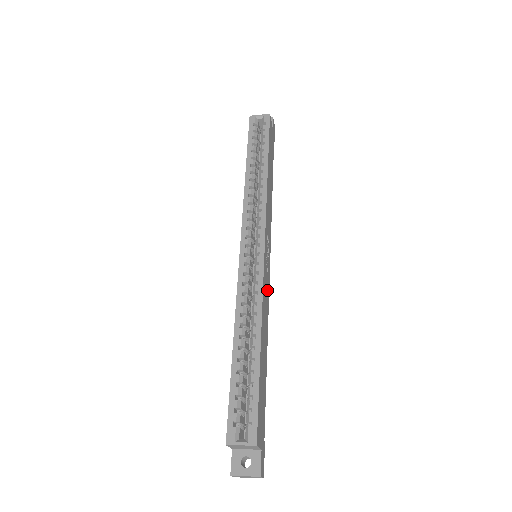
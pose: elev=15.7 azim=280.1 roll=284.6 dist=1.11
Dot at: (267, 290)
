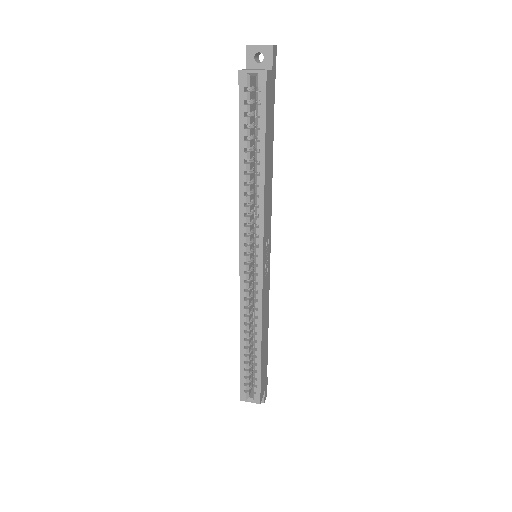
Dot at: (267, 286)
